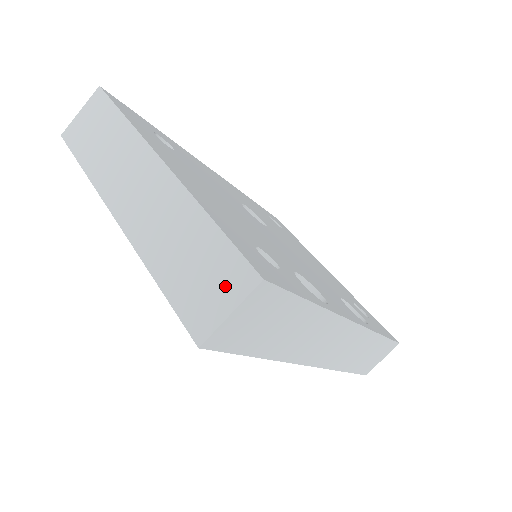
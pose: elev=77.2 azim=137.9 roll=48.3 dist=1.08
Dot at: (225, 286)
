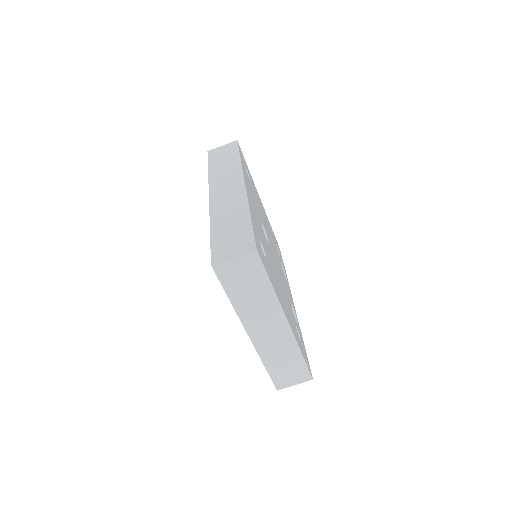
Dot at: (297, 377)
